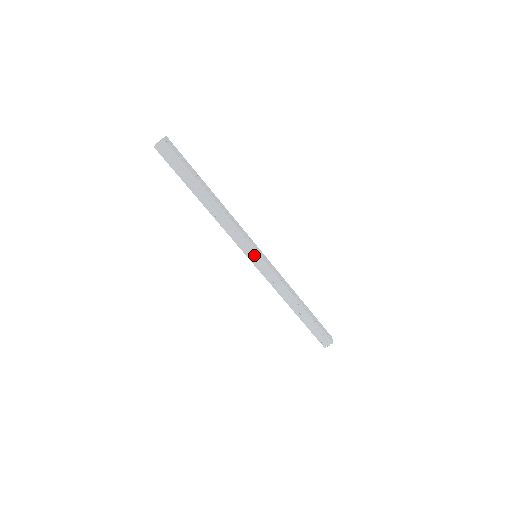
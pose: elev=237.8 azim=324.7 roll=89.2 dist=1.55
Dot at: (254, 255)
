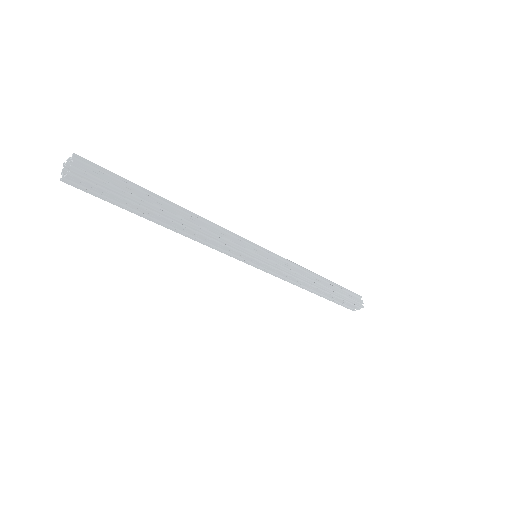
Dot at: (253, 260)
